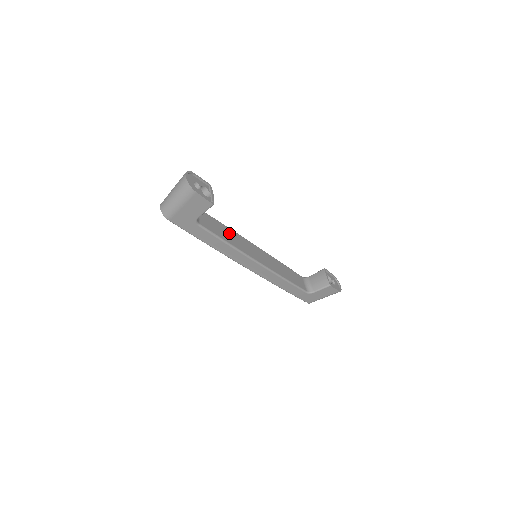
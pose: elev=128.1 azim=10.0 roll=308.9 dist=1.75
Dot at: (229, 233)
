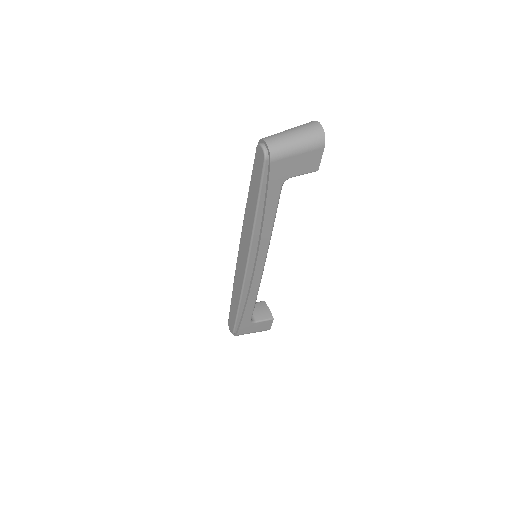
Dot at: occluded
